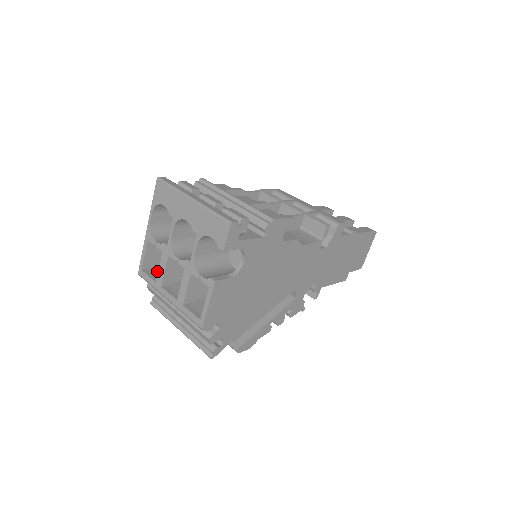
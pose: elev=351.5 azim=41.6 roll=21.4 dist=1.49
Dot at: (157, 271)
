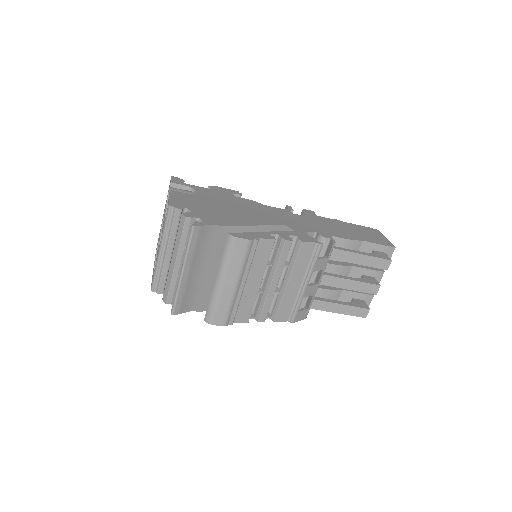
Dot at: occluded
